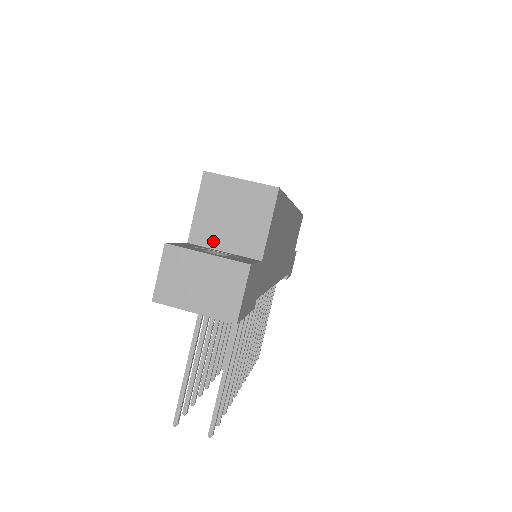
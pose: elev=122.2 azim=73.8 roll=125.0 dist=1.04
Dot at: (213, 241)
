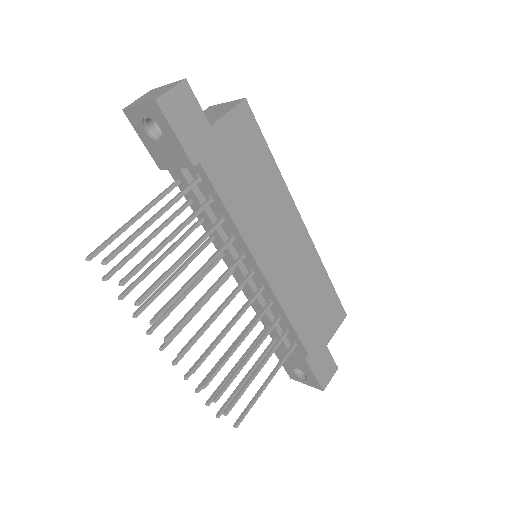
Dot at: occluded
